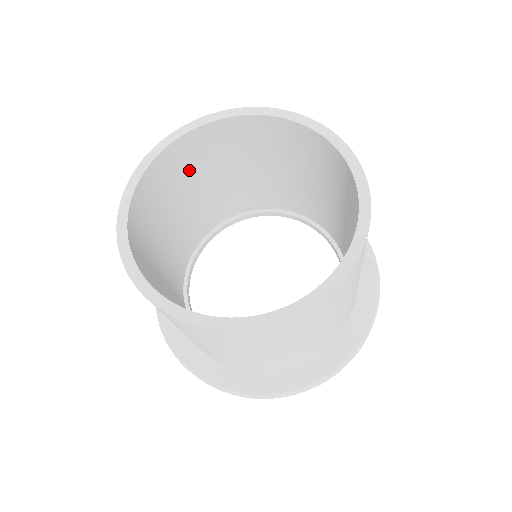
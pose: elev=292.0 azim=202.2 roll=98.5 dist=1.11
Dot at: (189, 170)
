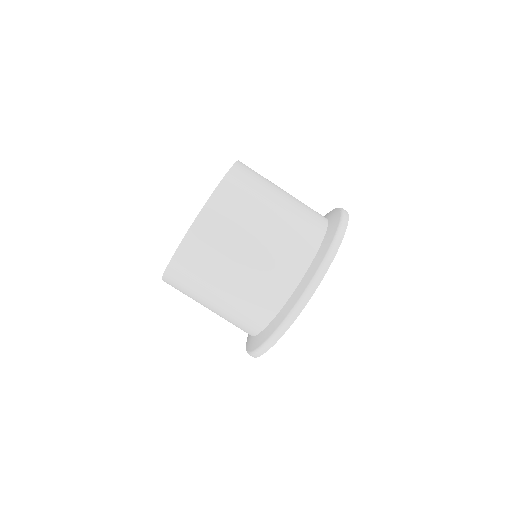
Dot at: occluded
